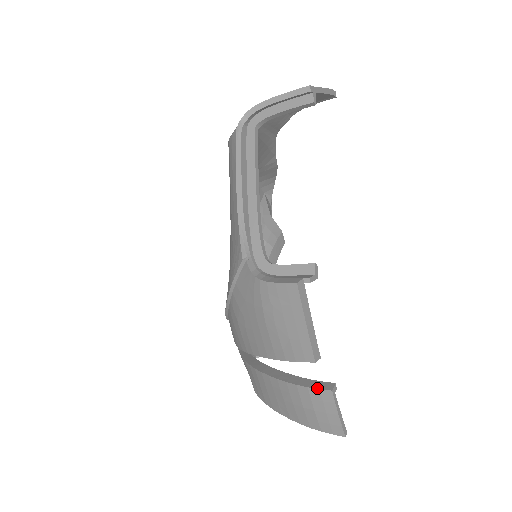
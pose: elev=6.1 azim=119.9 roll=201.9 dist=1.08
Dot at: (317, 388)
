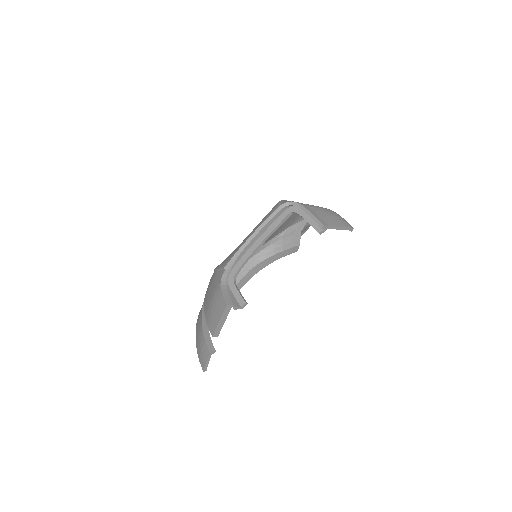
Dot at: (207, 345)
